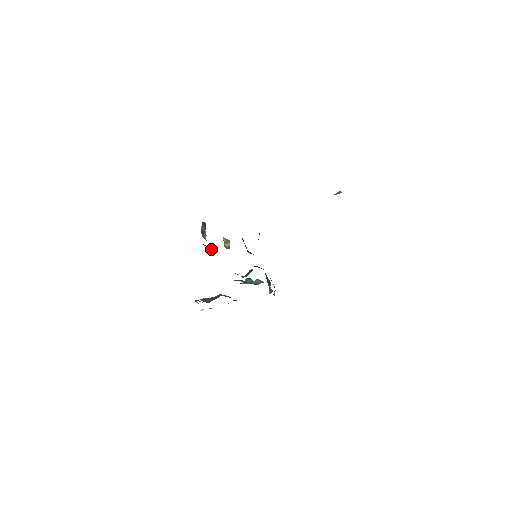
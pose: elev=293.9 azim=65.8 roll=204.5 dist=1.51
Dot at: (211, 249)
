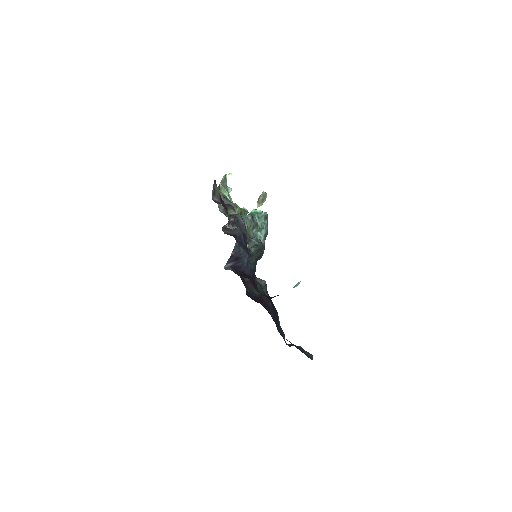
Dot at: (234, 216)
